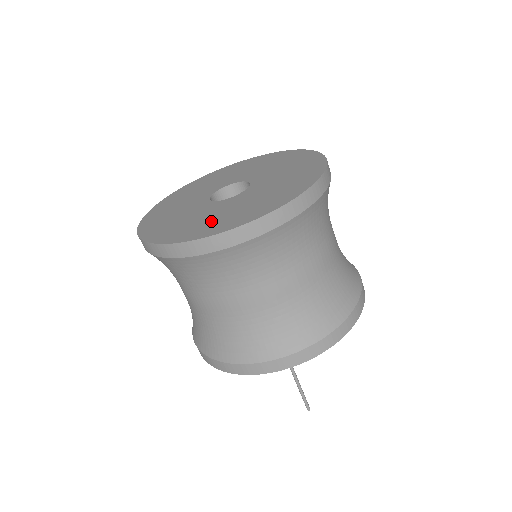
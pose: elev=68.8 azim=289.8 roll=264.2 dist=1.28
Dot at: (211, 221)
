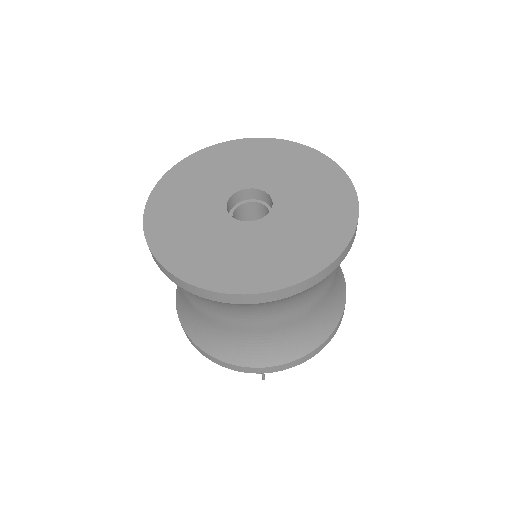
Dot at: (227, 261)
